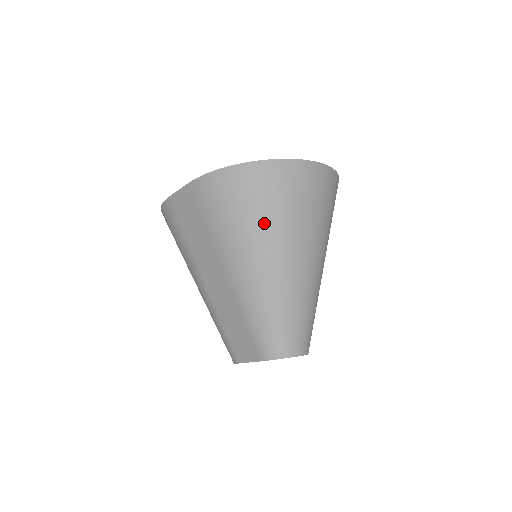
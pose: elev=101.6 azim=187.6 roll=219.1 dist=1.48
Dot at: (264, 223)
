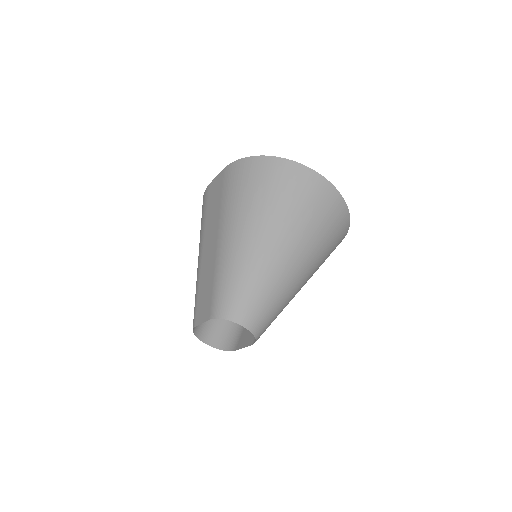
Dot at: (260, 202)
